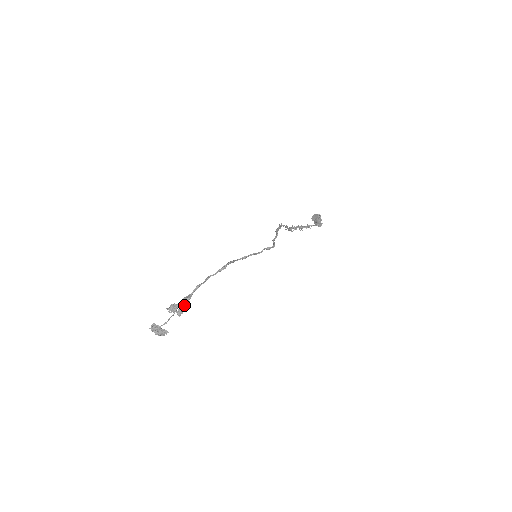
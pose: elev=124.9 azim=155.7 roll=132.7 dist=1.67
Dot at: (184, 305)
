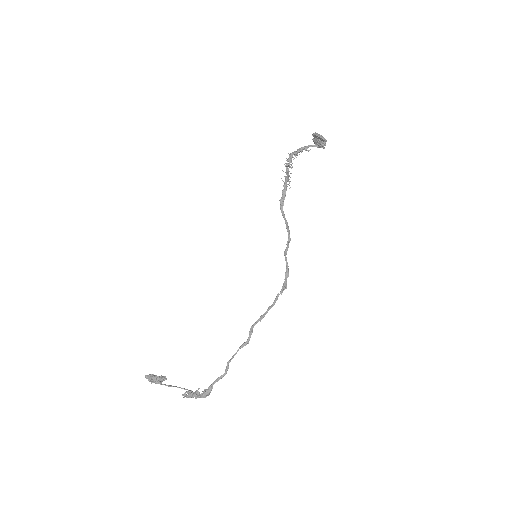
Dot at: occluded
